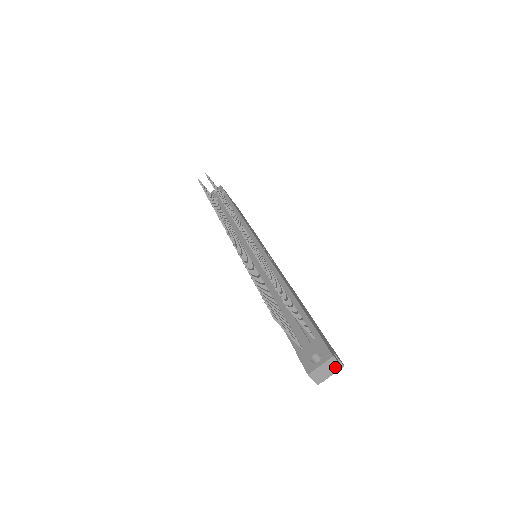
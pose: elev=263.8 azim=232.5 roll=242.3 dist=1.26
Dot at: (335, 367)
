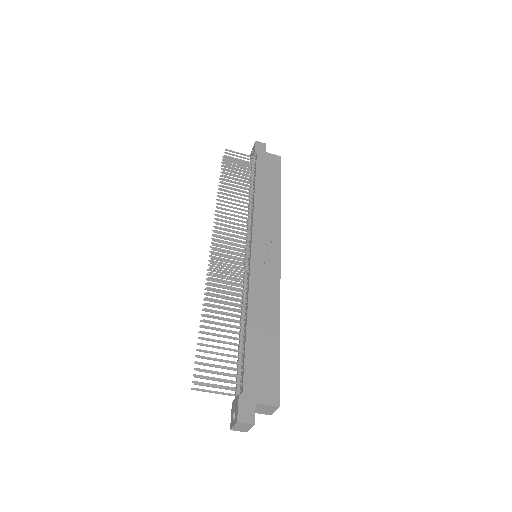
Dot at: (248, 425)
